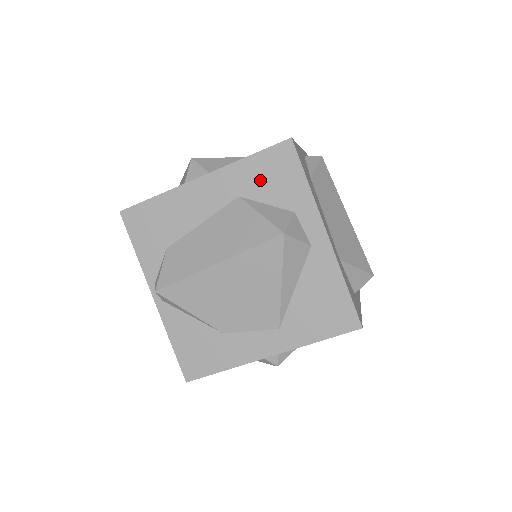
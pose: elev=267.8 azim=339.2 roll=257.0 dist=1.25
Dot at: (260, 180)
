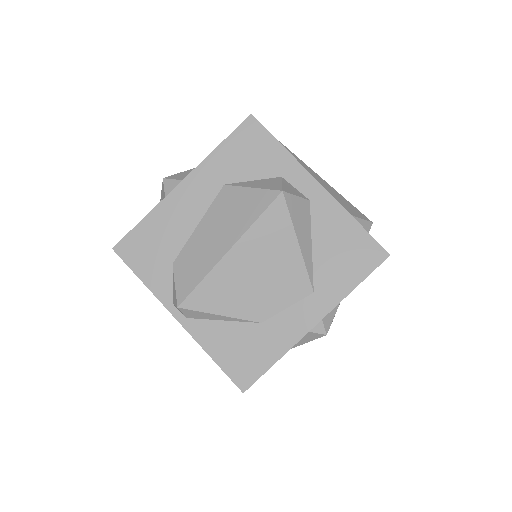
Dot at: (238, 162)
